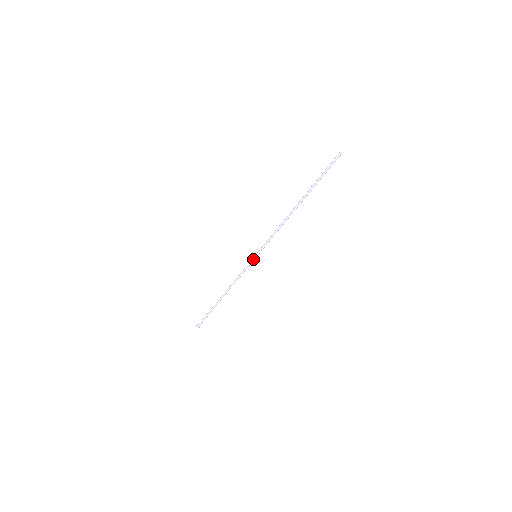
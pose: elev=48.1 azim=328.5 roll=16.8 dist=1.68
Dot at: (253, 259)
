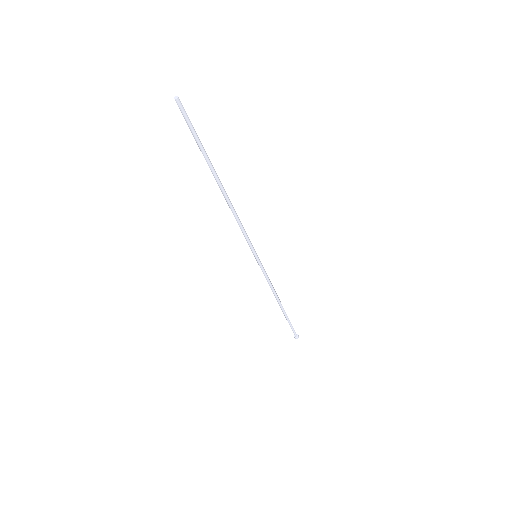
Dot at: (258, 261)
